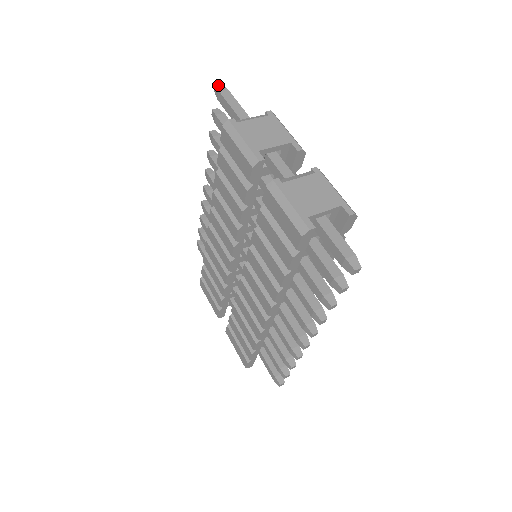
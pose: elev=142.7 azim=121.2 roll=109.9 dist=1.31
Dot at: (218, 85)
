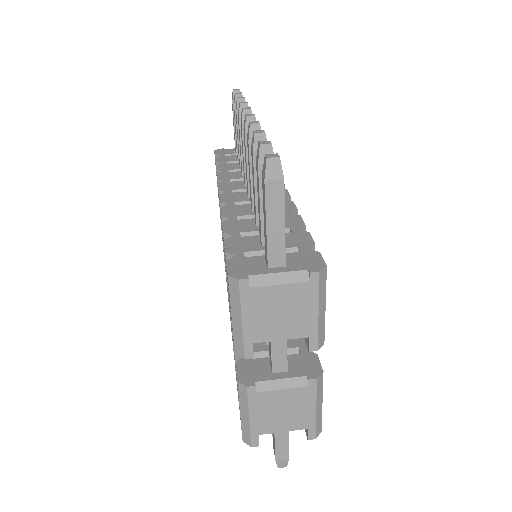
Dot at: (272, 160)
